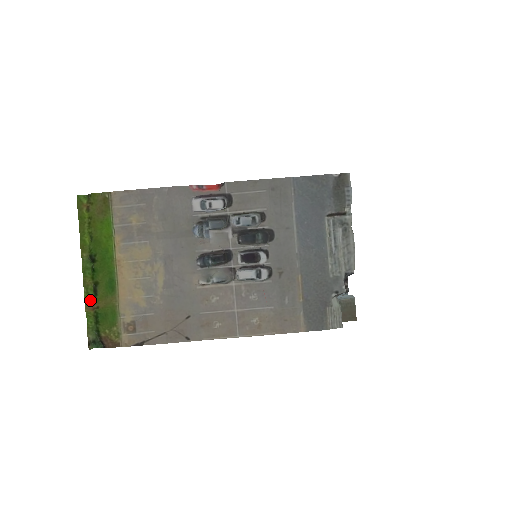
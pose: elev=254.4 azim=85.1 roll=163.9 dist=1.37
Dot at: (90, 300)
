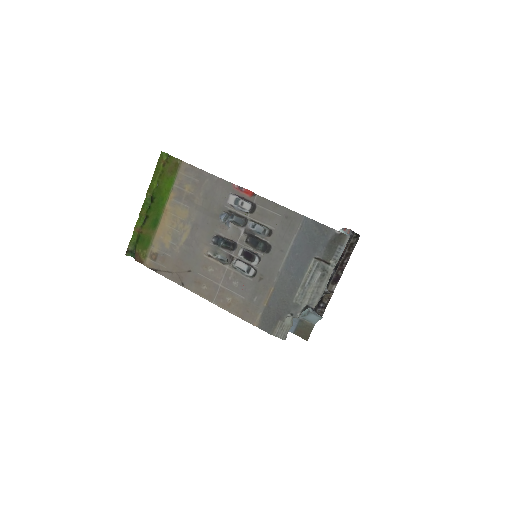
Dot at: (139, 225)
